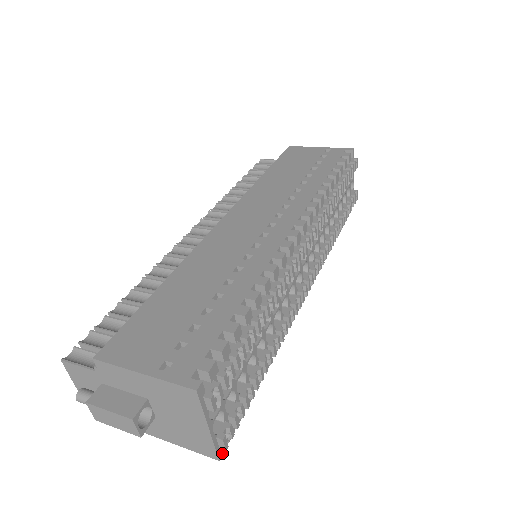
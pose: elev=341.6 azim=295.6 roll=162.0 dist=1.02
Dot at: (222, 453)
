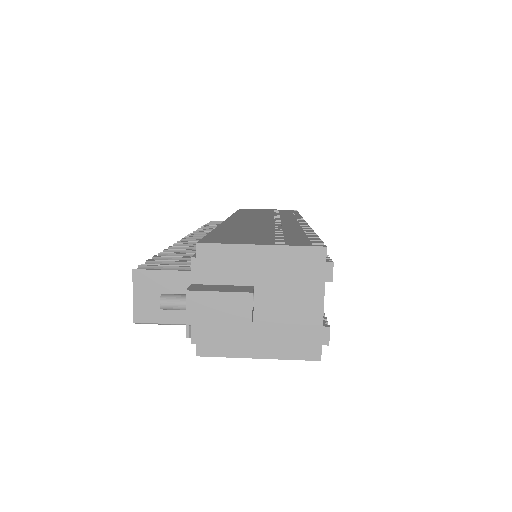
Dot at: (320, 355)
